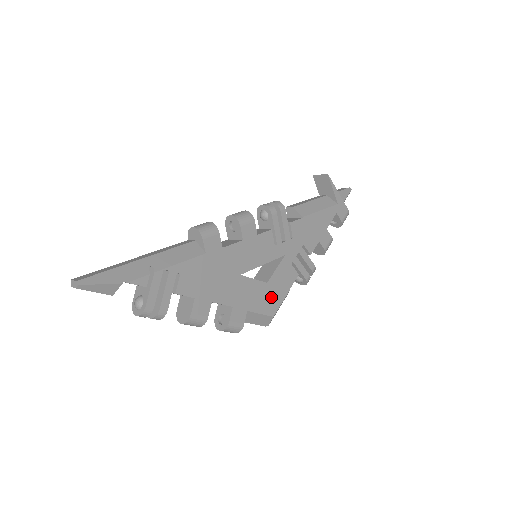
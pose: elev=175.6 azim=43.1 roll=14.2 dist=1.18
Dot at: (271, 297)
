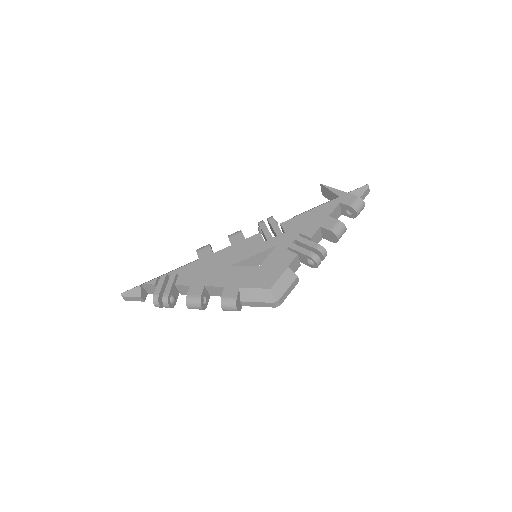
Dot at: (266, 275)
